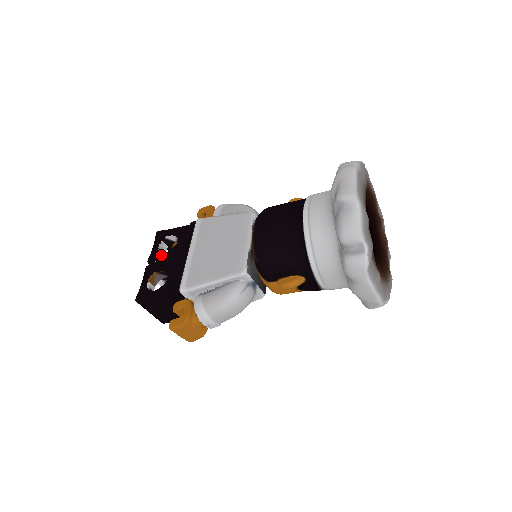
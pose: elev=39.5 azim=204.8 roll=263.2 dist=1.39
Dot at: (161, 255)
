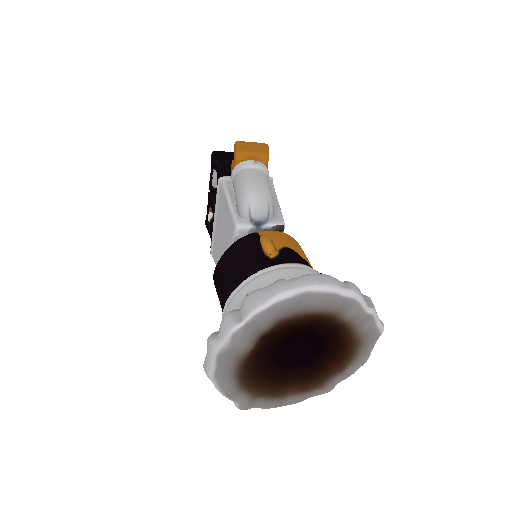
Dot at: (212, 191)
